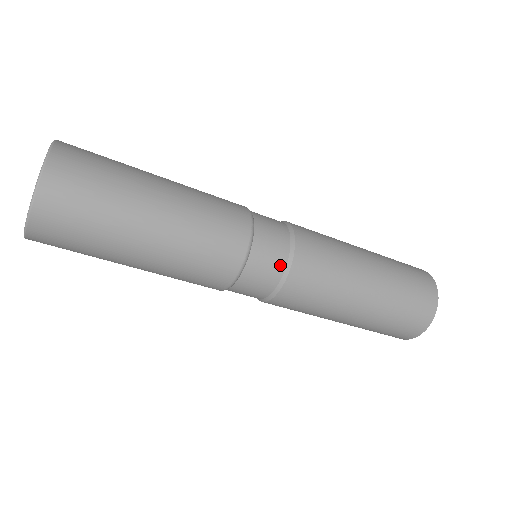
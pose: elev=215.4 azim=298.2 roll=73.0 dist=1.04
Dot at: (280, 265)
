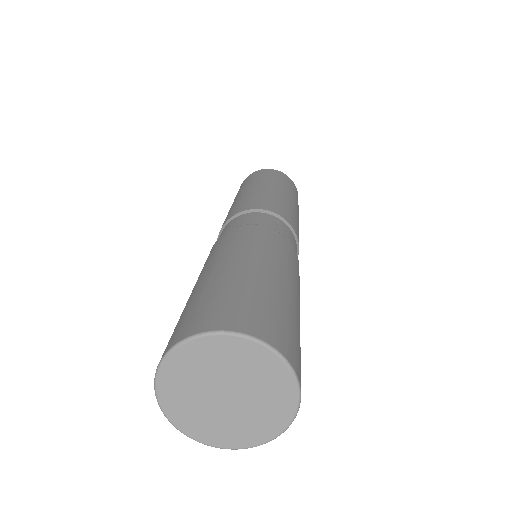
Dot at: occluded
